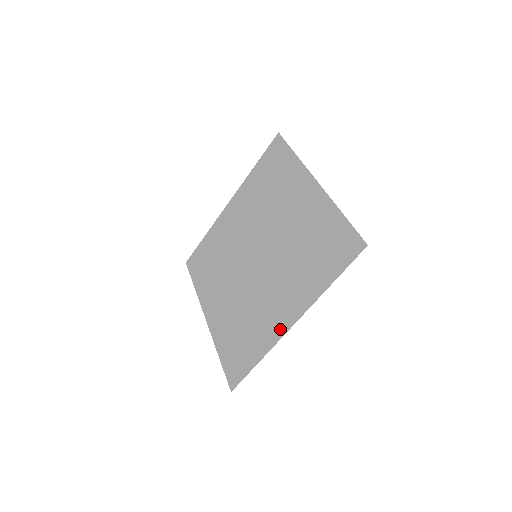
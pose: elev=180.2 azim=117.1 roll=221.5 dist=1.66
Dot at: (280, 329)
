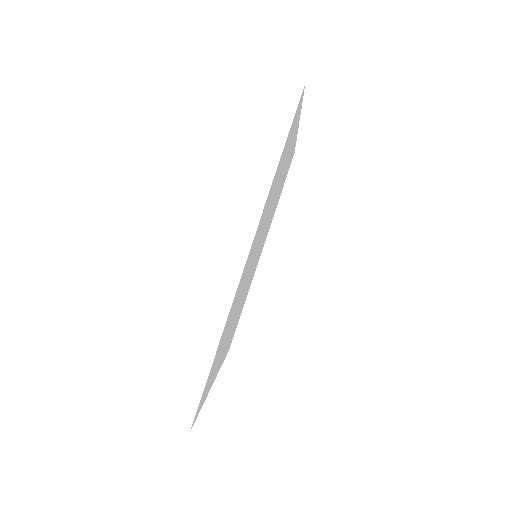
Dot at: (239, 283)
